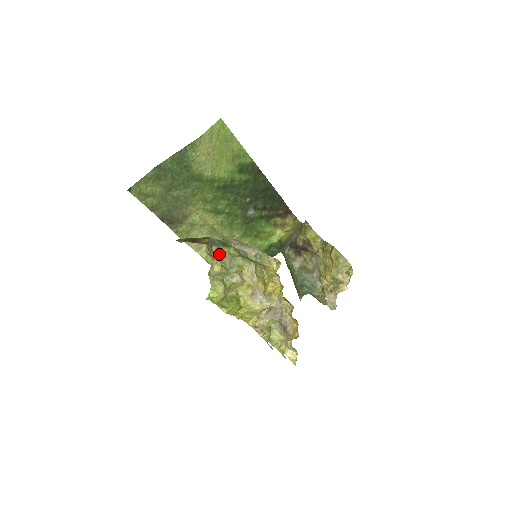
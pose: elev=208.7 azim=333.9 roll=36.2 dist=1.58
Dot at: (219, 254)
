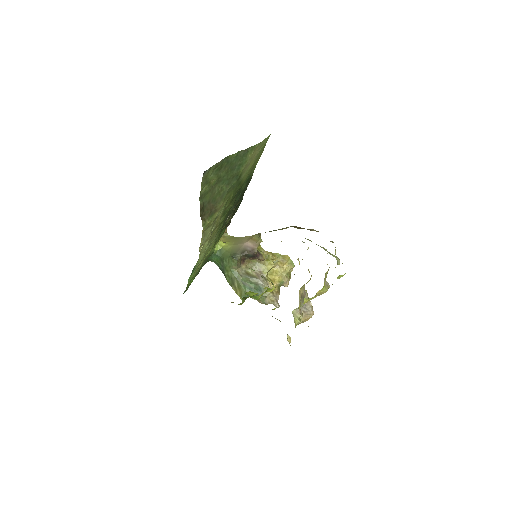
Dot at: occluded
